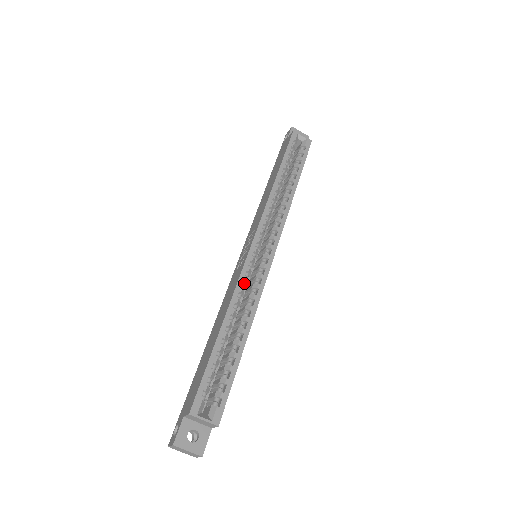
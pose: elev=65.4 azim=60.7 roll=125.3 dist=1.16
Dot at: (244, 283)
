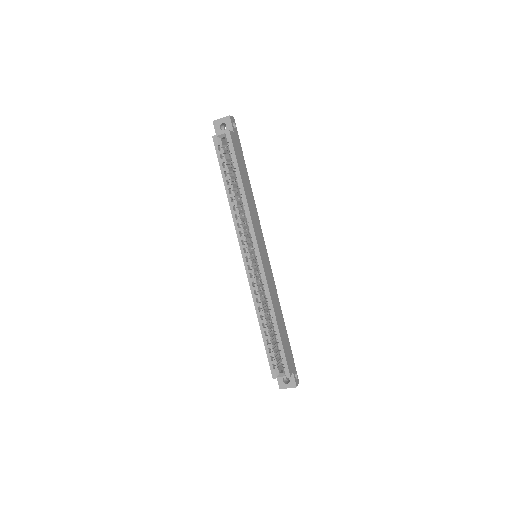
Dot at: (256, 289)
